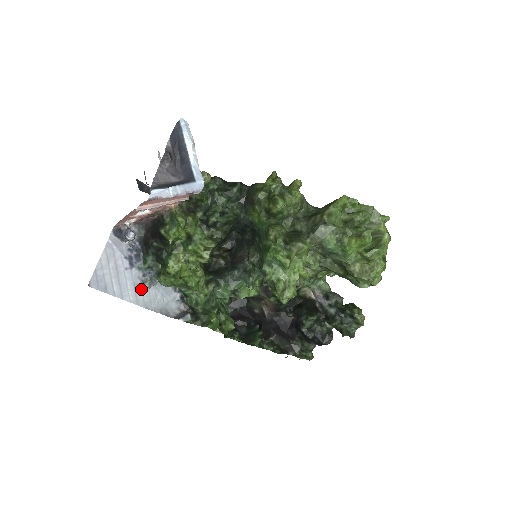
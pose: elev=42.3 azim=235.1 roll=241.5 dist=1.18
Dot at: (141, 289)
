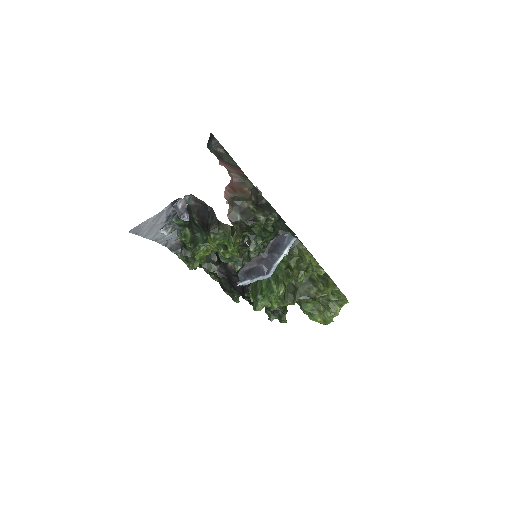
Dot at: (161, 232)
